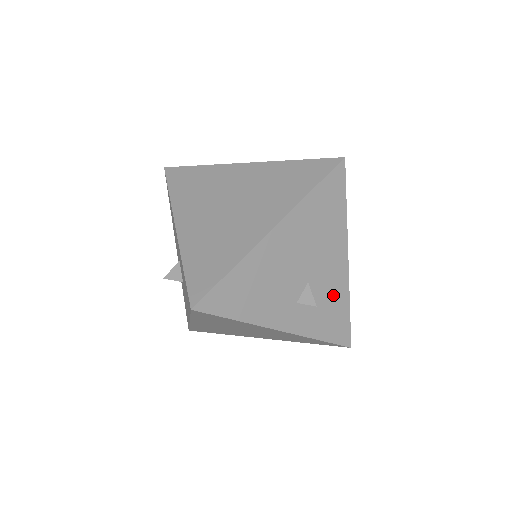
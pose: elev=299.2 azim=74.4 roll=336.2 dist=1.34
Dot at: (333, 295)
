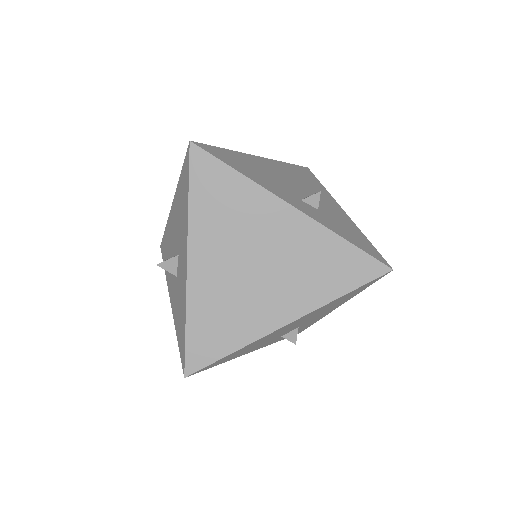
Dot at: (341, 220)
